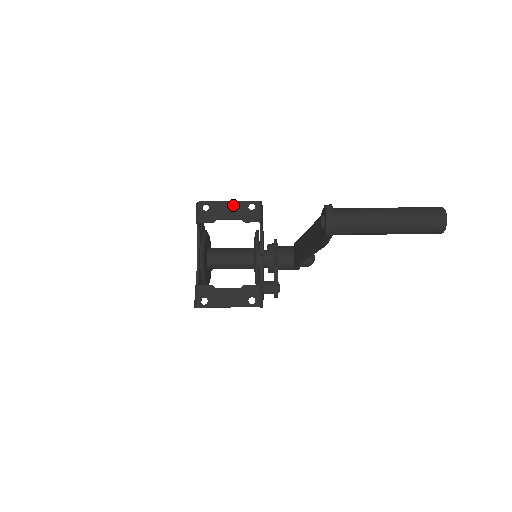
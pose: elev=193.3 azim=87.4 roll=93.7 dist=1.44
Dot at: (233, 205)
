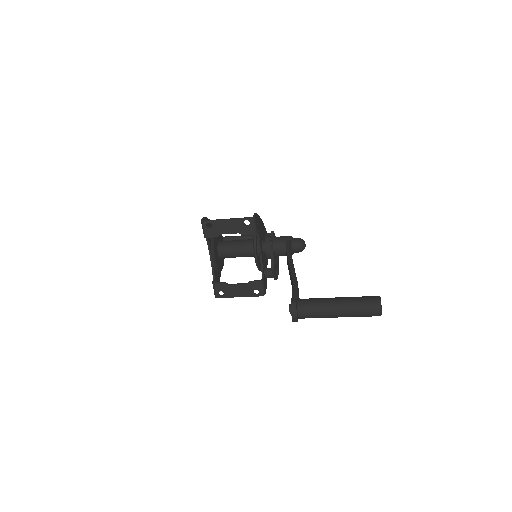
Dot at: (231, 223)
